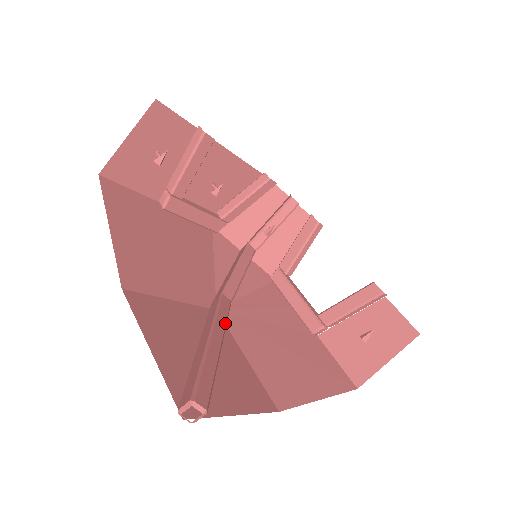
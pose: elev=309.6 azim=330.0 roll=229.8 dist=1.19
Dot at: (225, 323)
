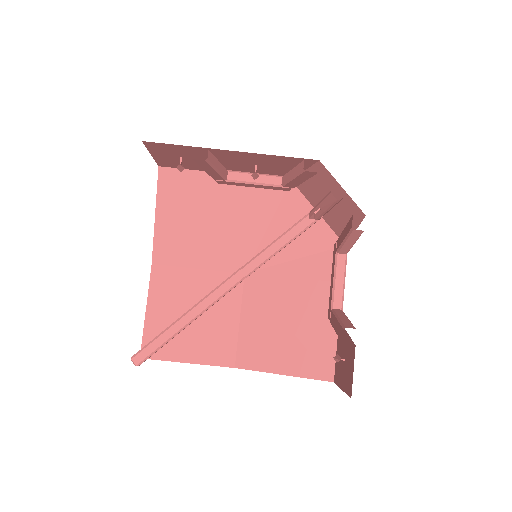
Dot at: (213, 302)
